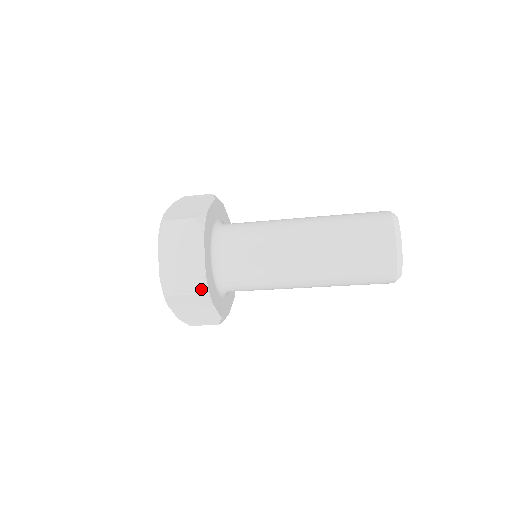
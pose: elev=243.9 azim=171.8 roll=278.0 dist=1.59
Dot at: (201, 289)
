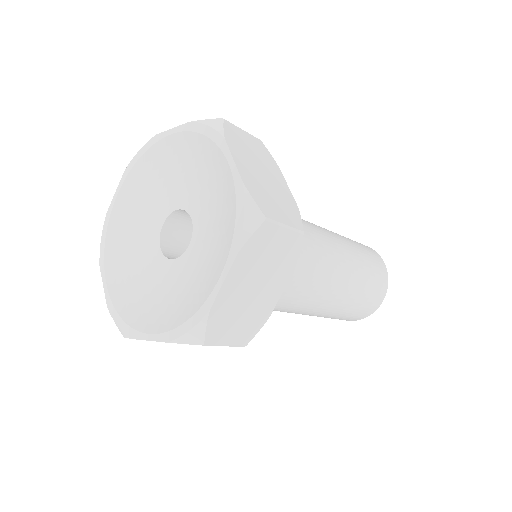
Dot at: (302, 228)
